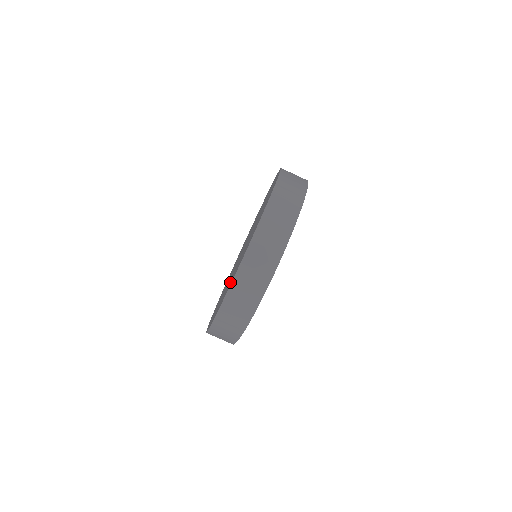
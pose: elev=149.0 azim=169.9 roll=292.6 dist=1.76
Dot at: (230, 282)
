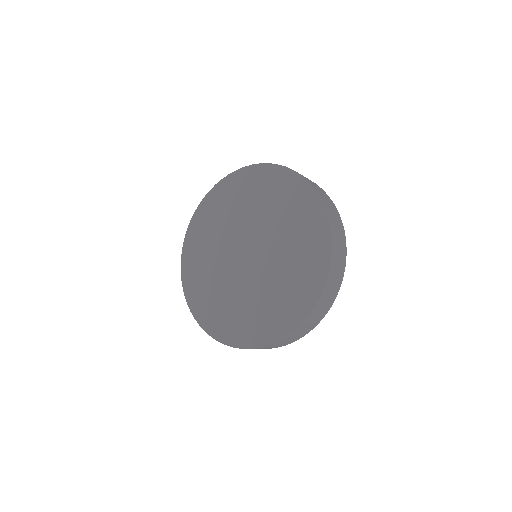
Dot at: (255, 324)
